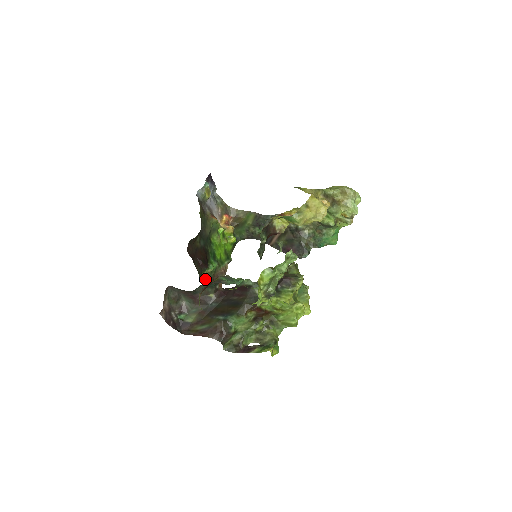
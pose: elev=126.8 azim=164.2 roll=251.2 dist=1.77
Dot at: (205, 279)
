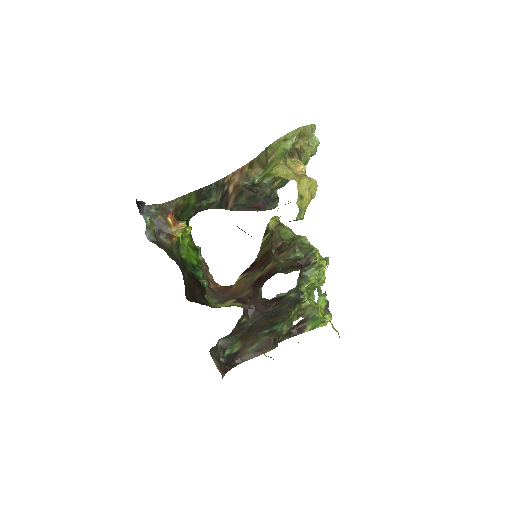
Dot at: (210, 299)
